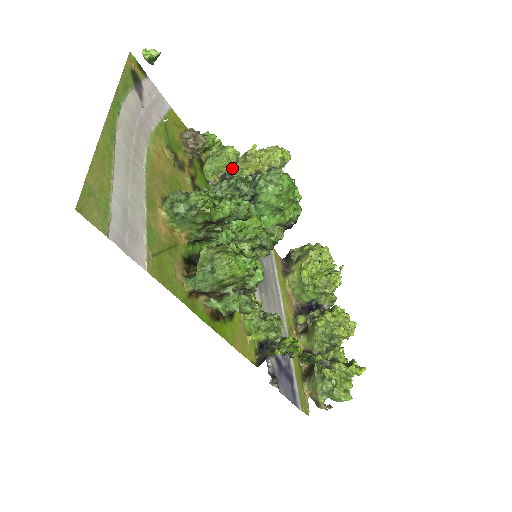
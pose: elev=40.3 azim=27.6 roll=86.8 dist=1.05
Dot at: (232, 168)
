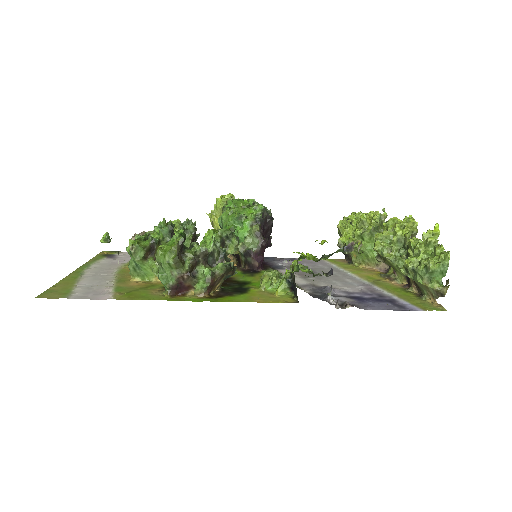
Dot at: occluded
